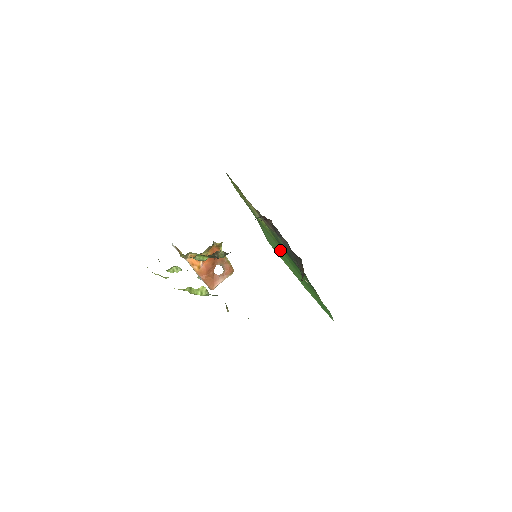
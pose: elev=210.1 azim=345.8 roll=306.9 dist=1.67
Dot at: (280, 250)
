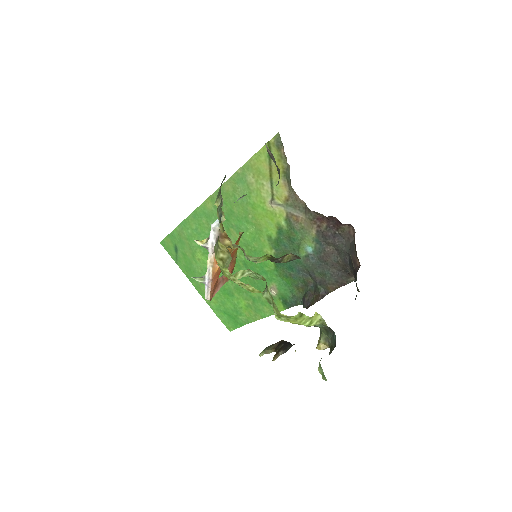
Dot at: occluded
